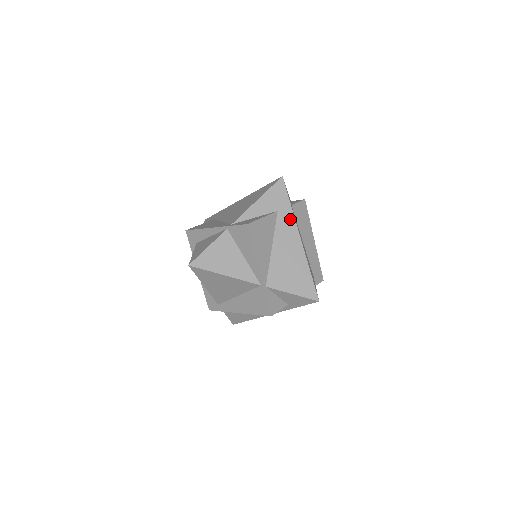
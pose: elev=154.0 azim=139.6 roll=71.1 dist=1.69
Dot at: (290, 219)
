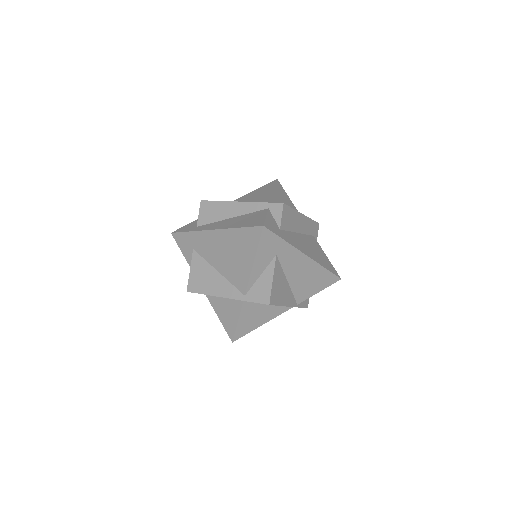
Dot at: (290, 251)
